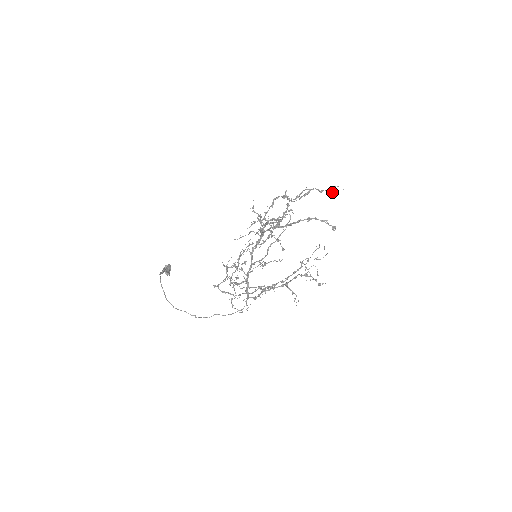
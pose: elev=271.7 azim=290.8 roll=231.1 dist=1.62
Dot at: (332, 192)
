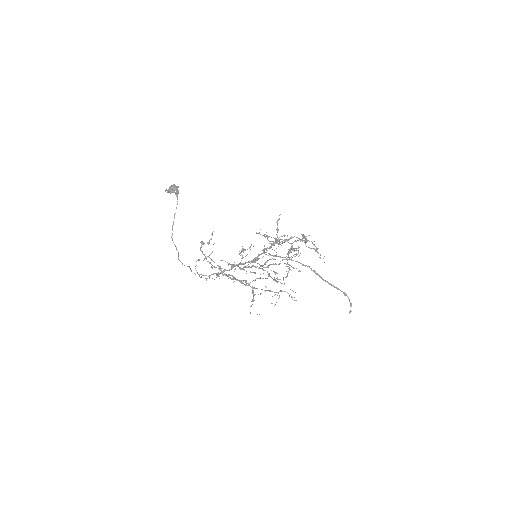
Dot at: occluded
